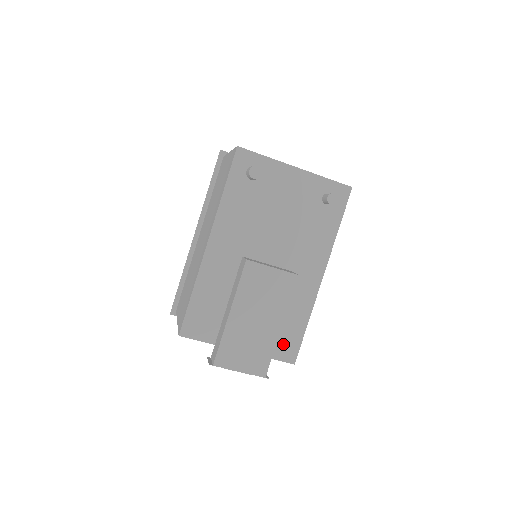
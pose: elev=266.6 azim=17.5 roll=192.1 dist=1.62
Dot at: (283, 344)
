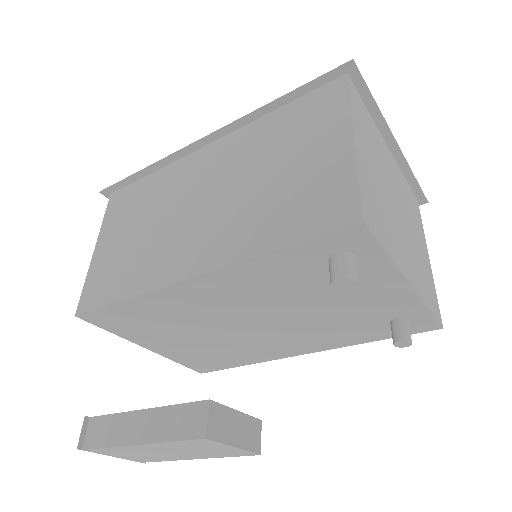
Dot at: (203, 363)
